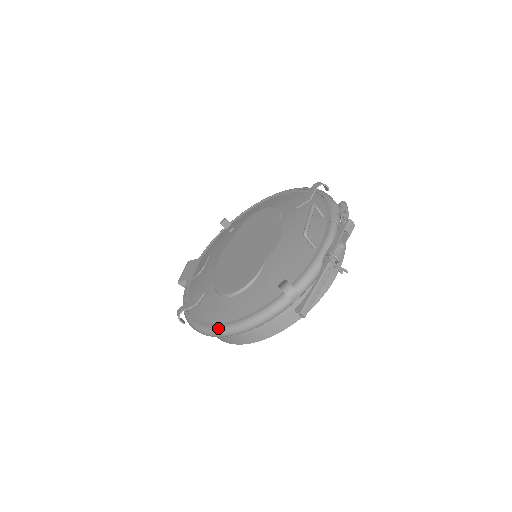
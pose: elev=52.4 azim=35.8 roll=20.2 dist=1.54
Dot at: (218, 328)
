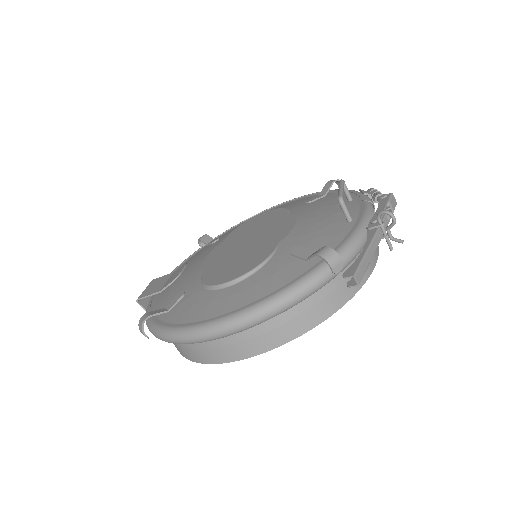
Dot at: (212, 322)
